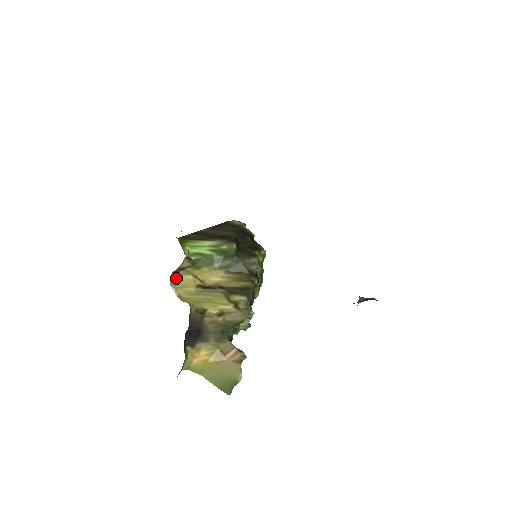
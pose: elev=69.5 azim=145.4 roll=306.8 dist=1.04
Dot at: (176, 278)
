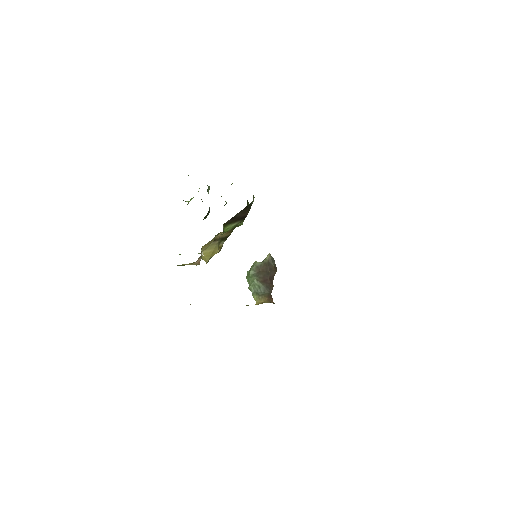
Dot at: (206, 244)
